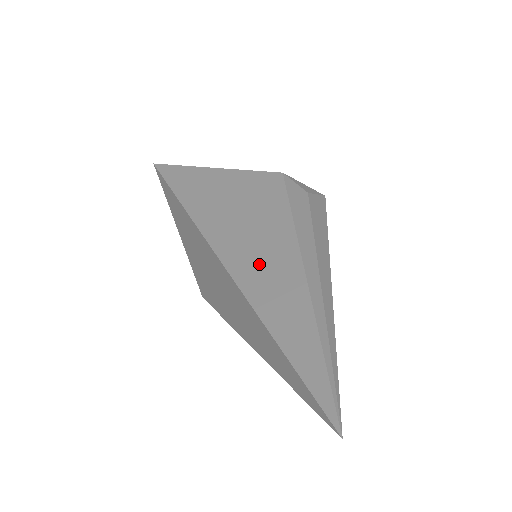
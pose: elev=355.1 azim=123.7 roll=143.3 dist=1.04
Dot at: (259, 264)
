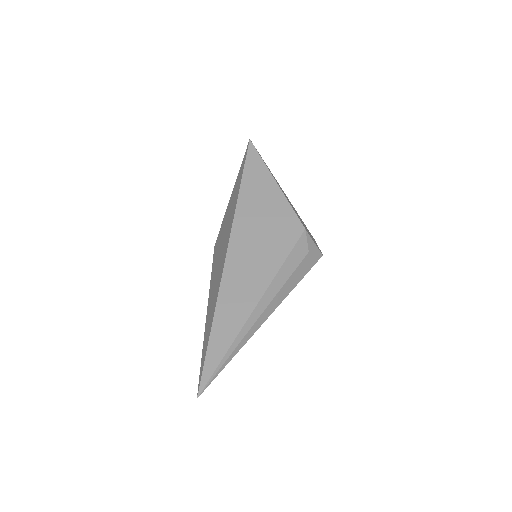
Dot at: (241, 279)
